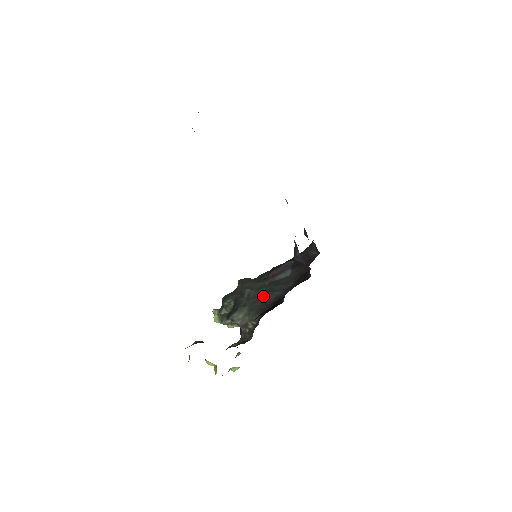
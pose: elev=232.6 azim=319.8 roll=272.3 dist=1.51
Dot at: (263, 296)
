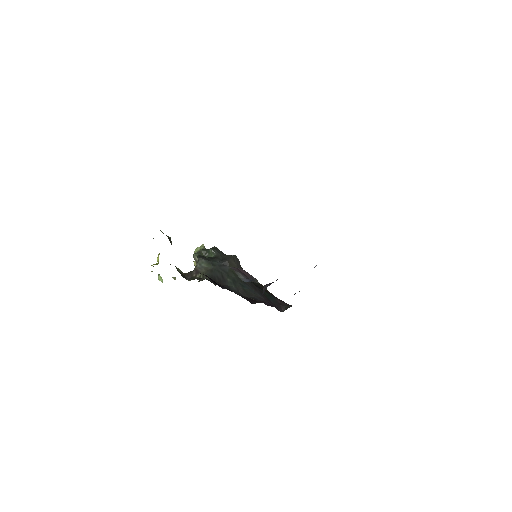
Dot at: (227, 277)
